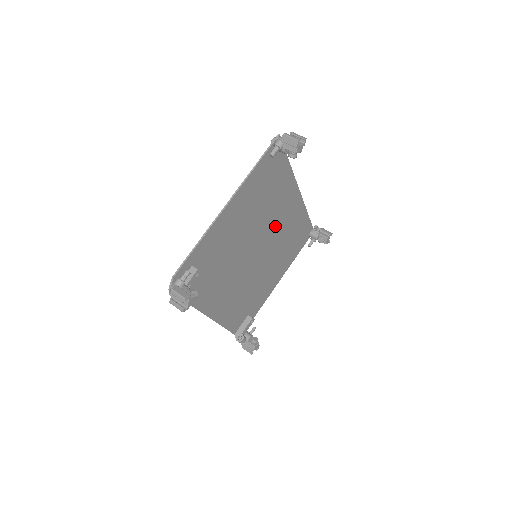
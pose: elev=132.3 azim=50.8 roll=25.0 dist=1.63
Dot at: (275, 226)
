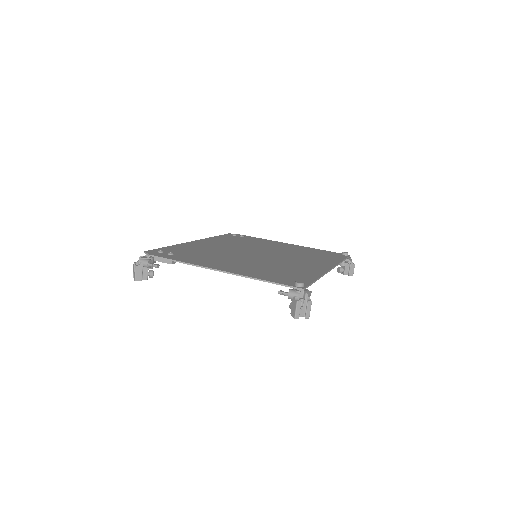
Dot at: occluded
